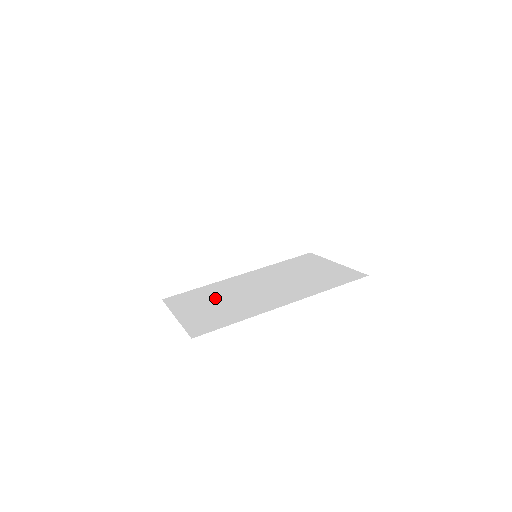
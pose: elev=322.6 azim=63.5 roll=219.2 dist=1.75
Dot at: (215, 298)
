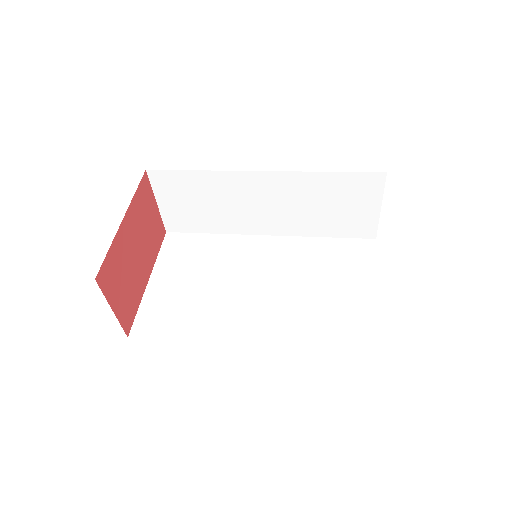
Dot at: (205, 271)
